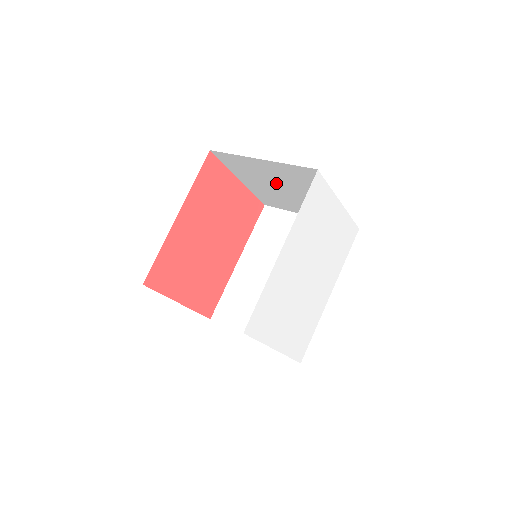
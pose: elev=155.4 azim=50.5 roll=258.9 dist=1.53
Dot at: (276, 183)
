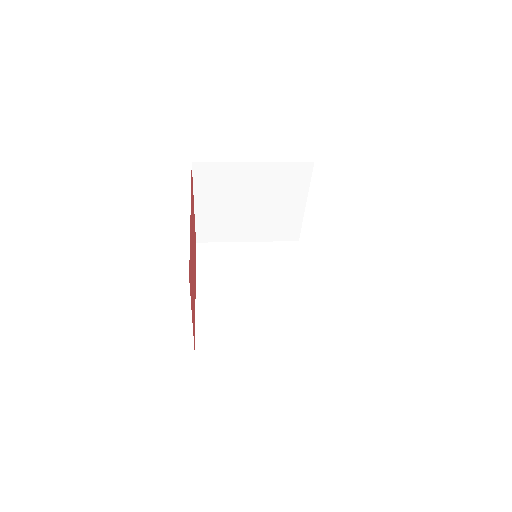
Dot at: (246, 197)
